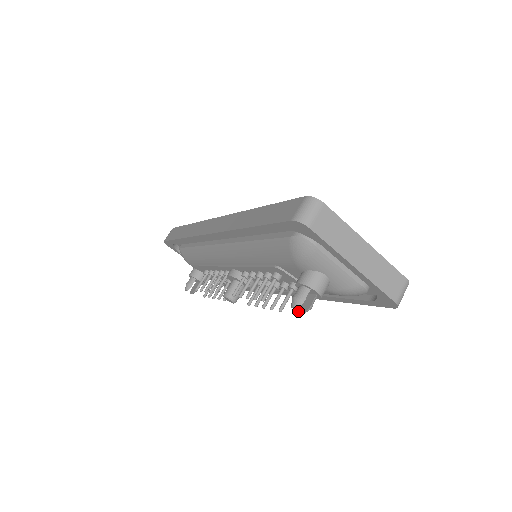
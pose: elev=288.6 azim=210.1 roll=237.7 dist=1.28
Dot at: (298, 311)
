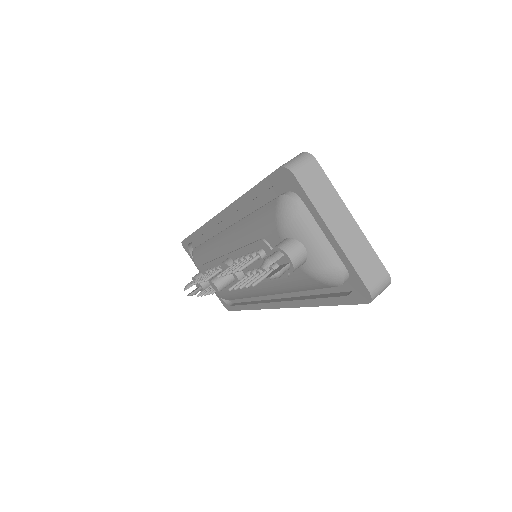
Dot at: (266, 277)
